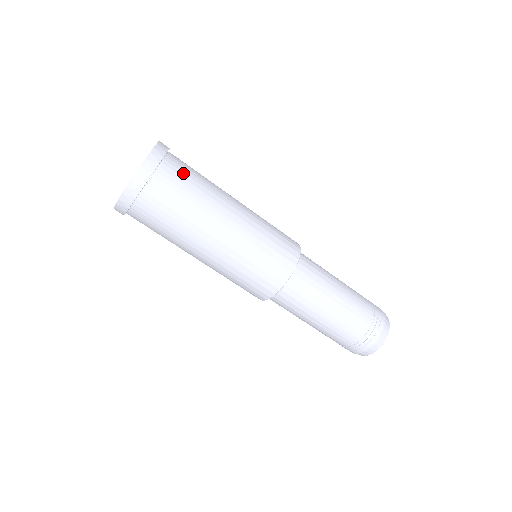
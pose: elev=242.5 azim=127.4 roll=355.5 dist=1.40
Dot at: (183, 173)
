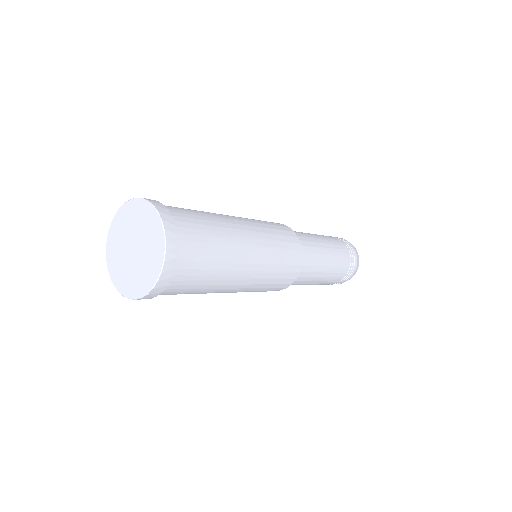
Dot at: (174, 294)
